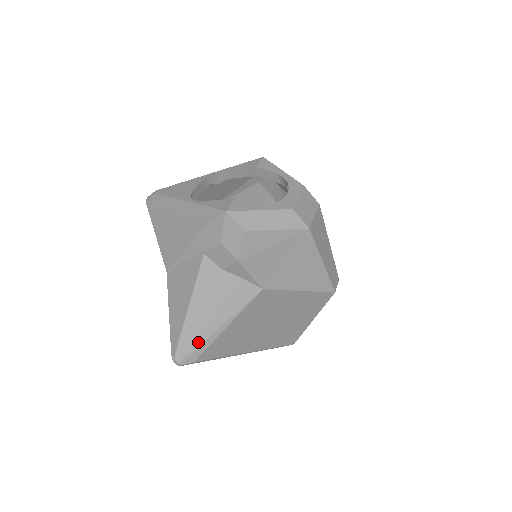
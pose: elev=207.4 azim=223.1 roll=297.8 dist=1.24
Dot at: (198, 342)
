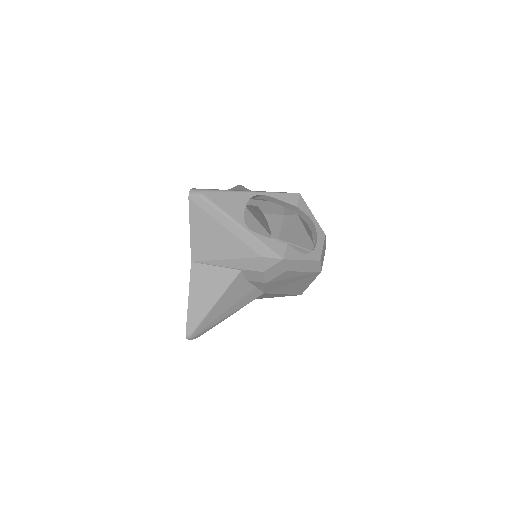
Dot at: (209, 326)
